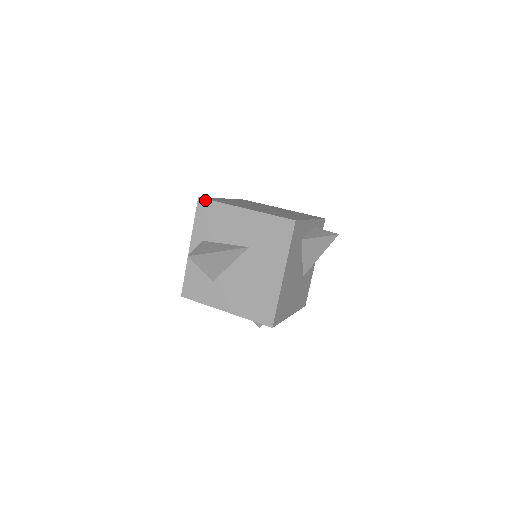
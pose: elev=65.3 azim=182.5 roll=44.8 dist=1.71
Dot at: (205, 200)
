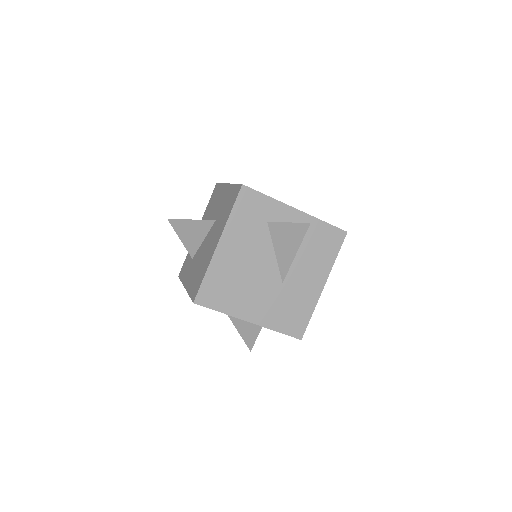
Dot at: (218, 184)
